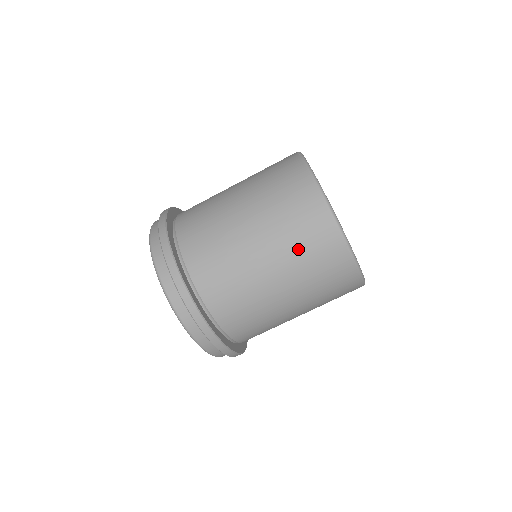
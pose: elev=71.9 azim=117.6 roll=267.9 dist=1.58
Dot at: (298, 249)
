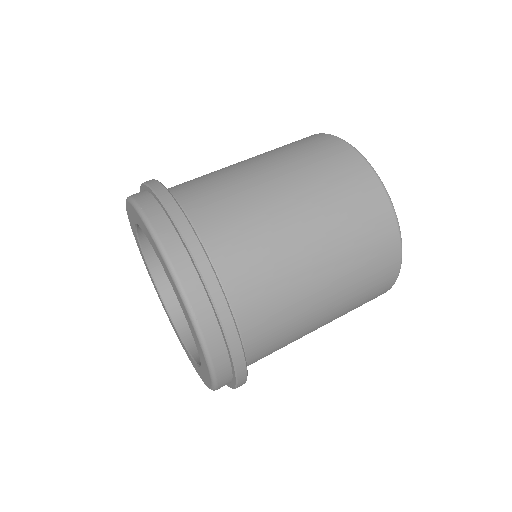
Dot at: (334, 195)
